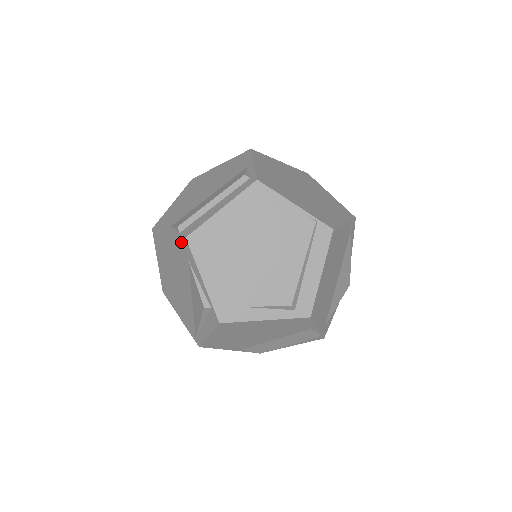
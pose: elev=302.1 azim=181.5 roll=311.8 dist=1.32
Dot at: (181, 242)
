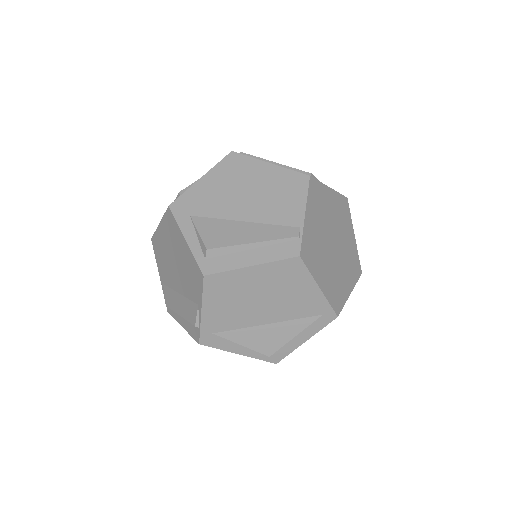
Dot at: occluded
